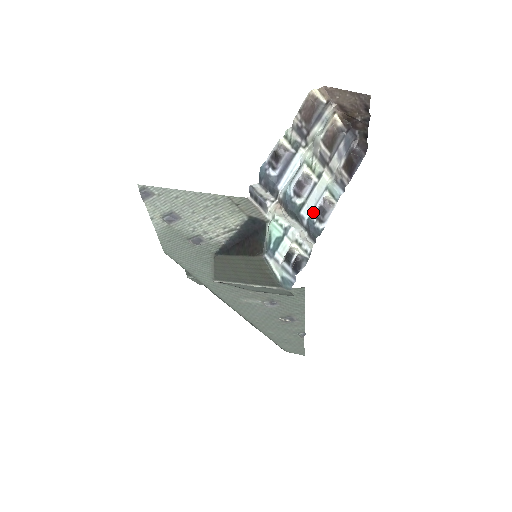
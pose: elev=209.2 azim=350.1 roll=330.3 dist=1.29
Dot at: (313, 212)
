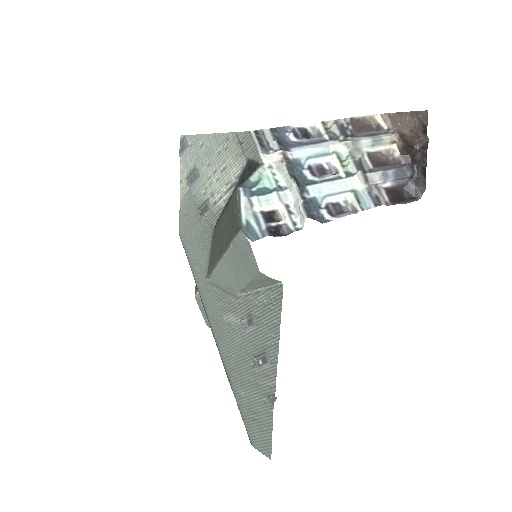
Dot at: (324, 198)
